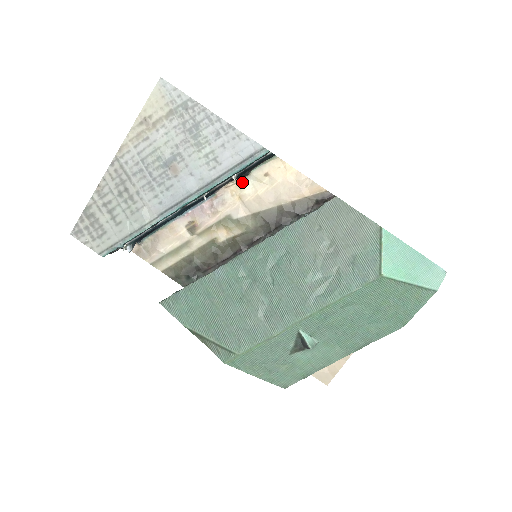
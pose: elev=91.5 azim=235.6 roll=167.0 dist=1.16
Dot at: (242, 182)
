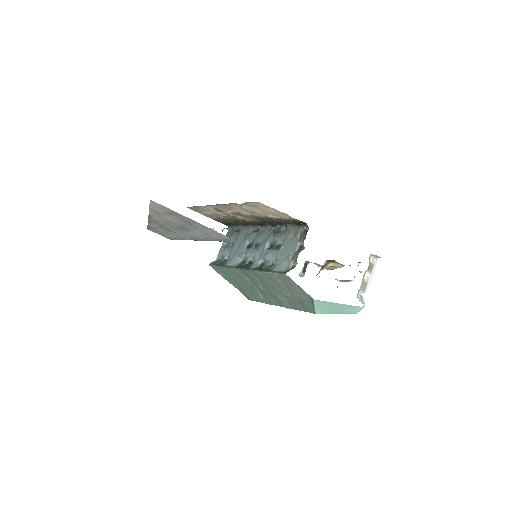
Dot at: (240, 204)
